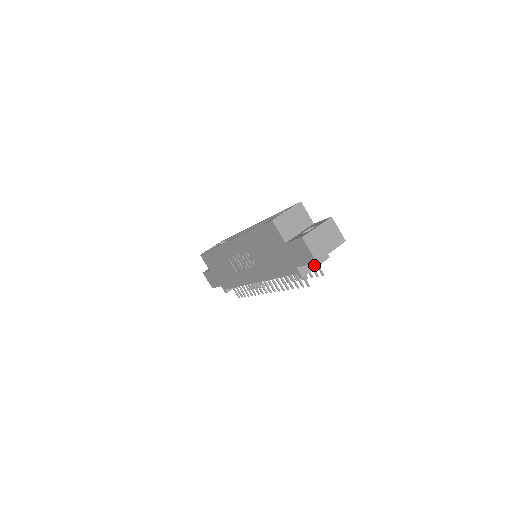
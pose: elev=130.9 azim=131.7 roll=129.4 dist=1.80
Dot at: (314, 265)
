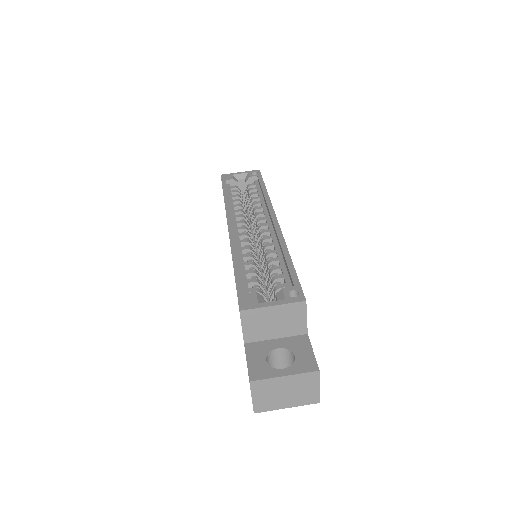
Dot at: occluded
